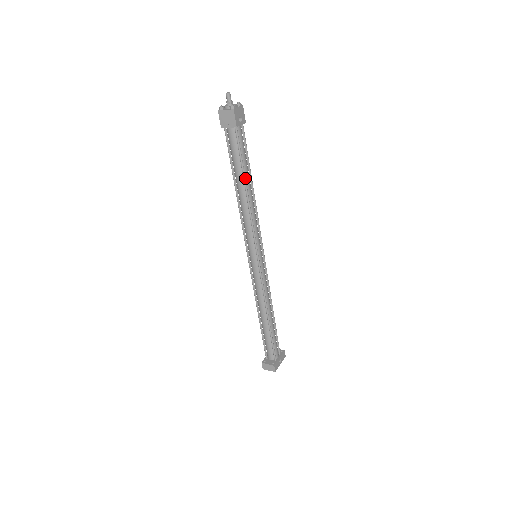
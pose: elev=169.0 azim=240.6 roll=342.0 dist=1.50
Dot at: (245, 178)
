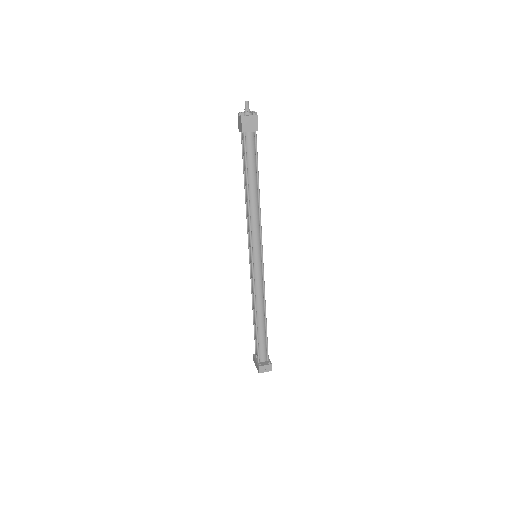
Dot at: (258, 179)
